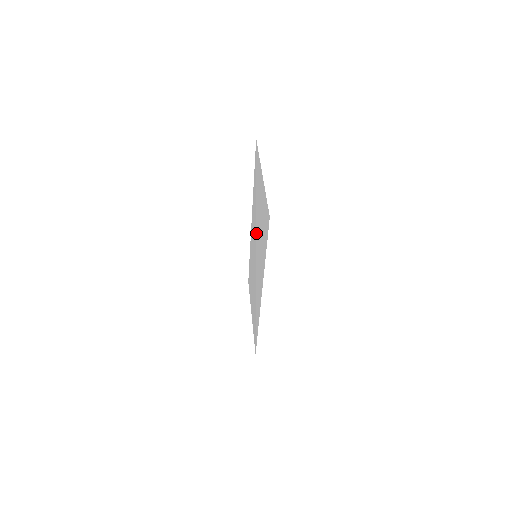
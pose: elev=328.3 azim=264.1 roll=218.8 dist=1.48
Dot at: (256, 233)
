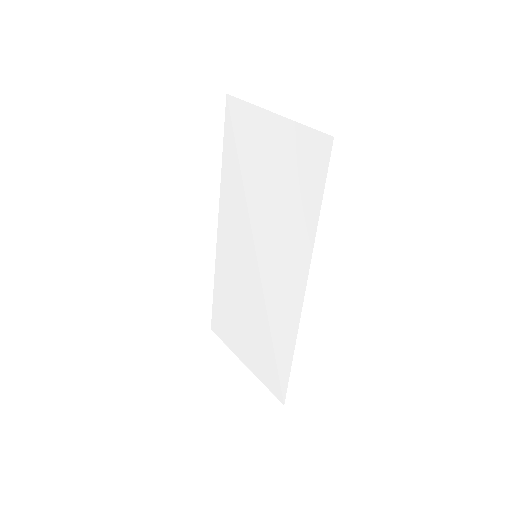
Dot at: (253, 220)
